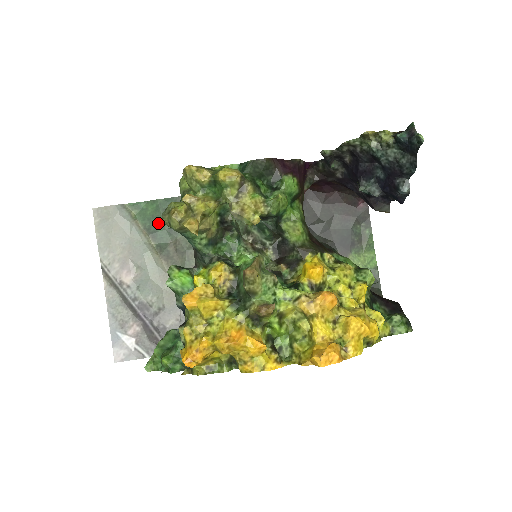
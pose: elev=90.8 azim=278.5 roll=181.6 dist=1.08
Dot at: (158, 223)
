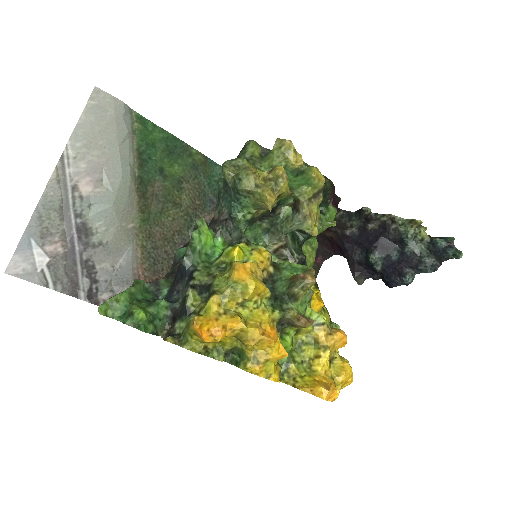
Dot at: (154, 155)
